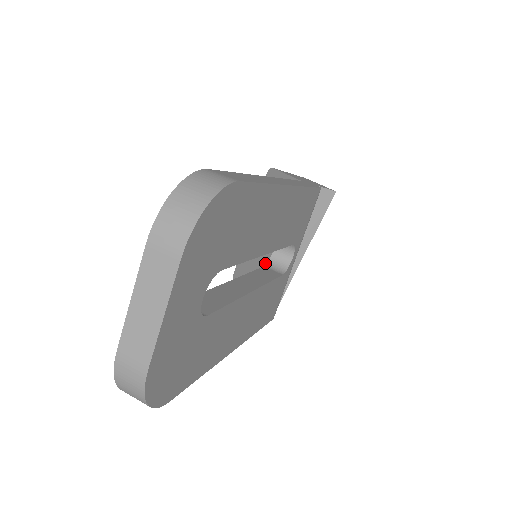
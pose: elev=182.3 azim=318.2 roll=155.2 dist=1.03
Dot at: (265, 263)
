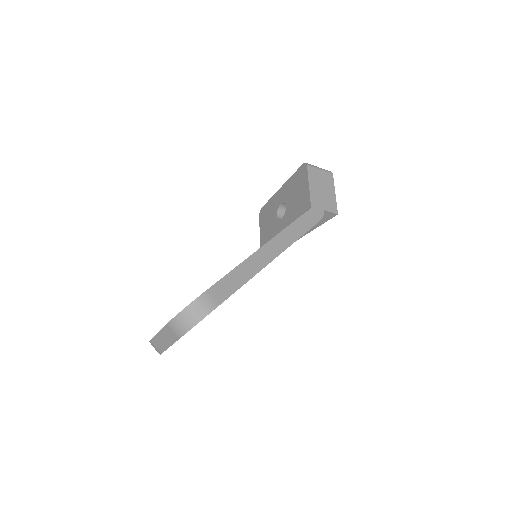
Dot at: (275, 231)
